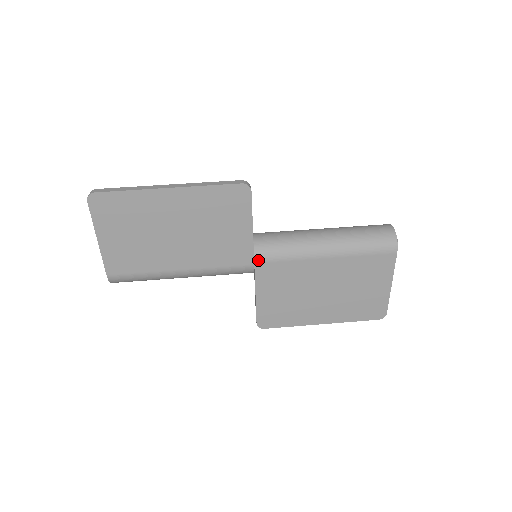
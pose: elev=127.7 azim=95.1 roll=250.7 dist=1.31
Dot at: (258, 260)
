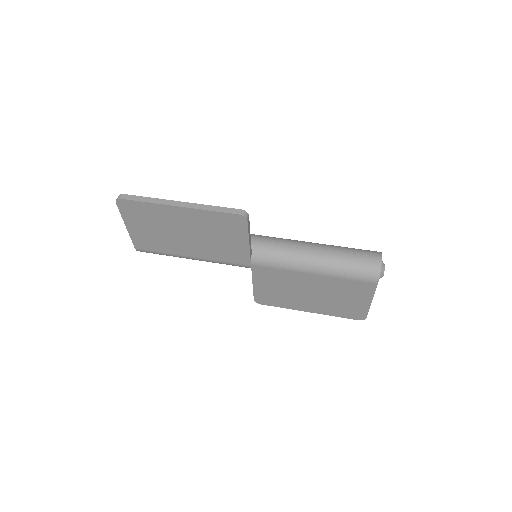
Dot at: (254, 263)
